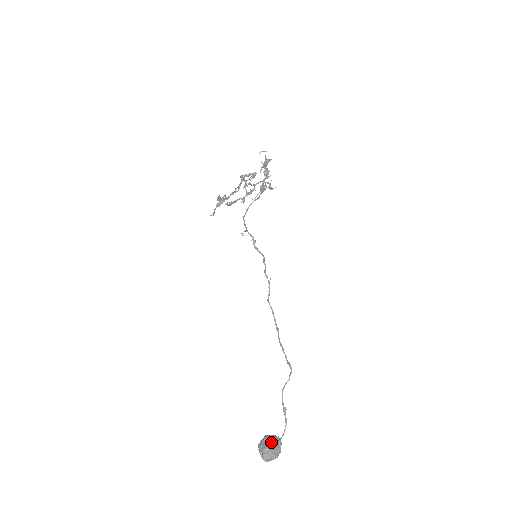
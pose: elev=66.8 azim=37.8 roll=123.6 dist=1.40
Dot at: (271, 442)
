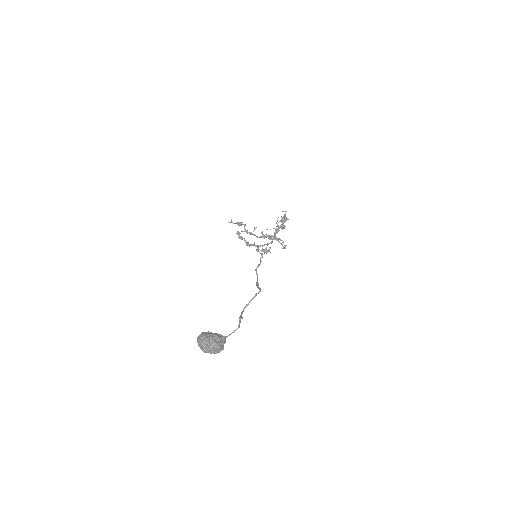
Dot at: (215, 333)
